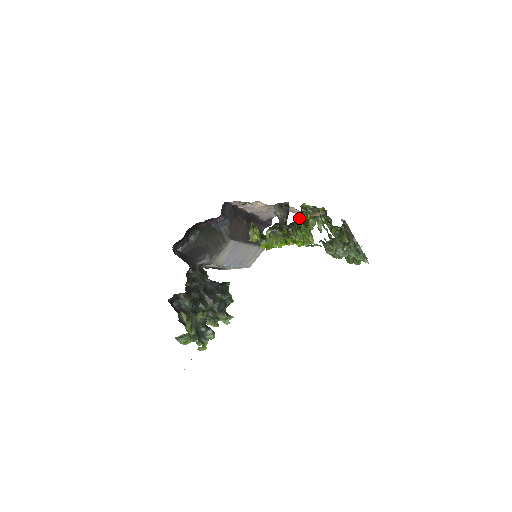
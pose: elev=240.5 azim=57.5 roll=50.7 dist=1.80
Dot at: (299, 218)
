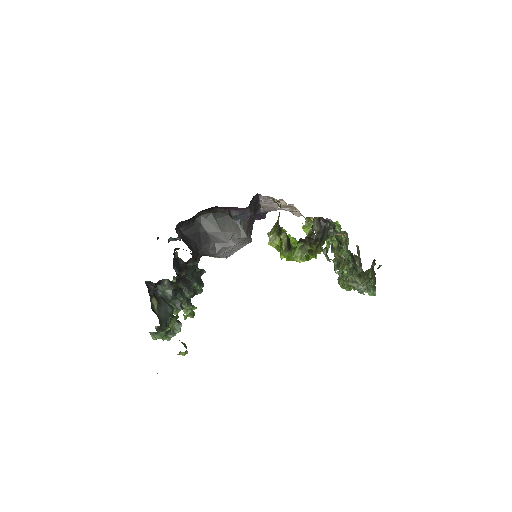
Dot at: (329, 236)
